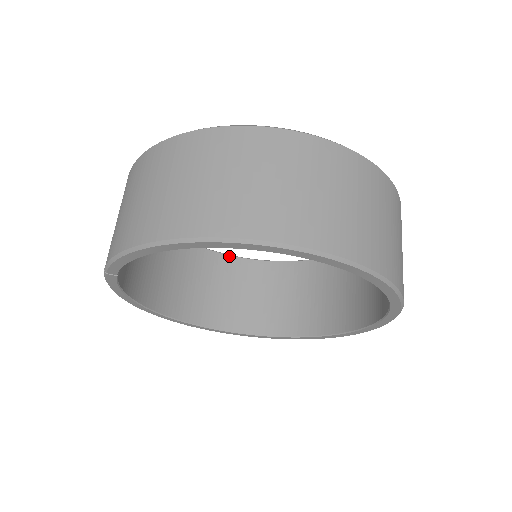
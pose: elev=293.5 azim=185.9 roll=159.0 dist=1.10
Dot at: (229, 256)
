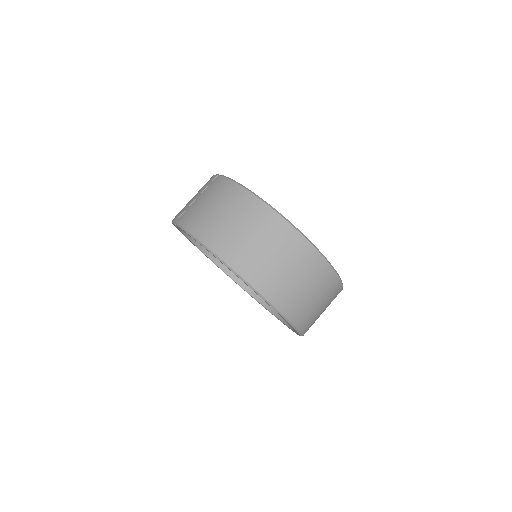
Dot at: occluded
